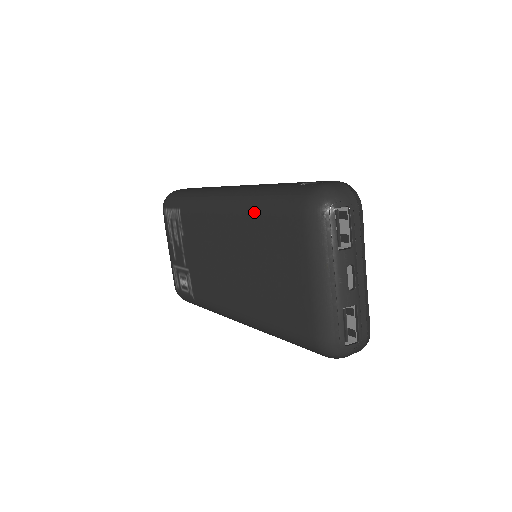
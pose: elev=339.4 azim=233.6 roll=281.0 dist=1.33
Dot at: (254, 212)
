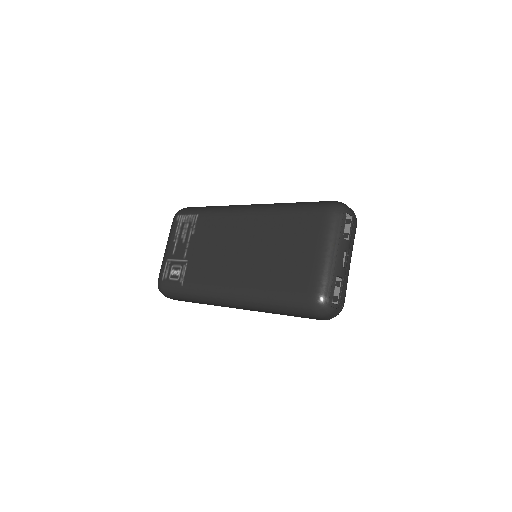
Dot at: (281, 212)
